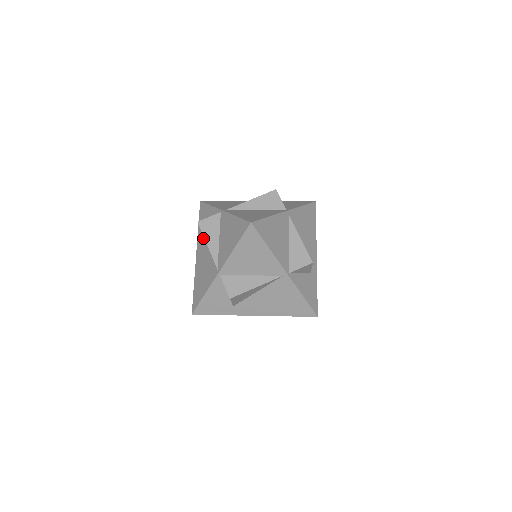
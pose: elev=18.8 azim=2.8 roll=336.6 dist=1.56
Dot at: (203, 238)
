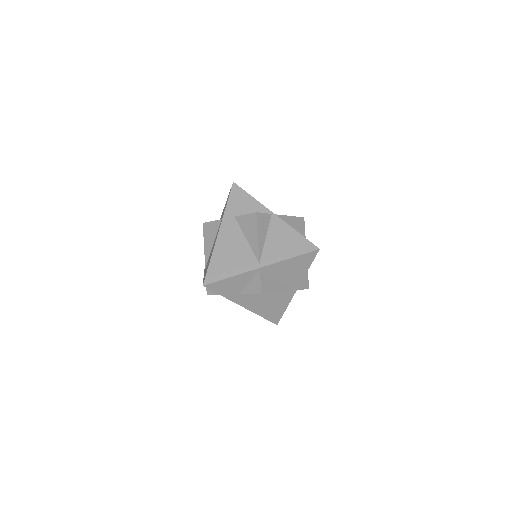
Dot at: (236, 221)
